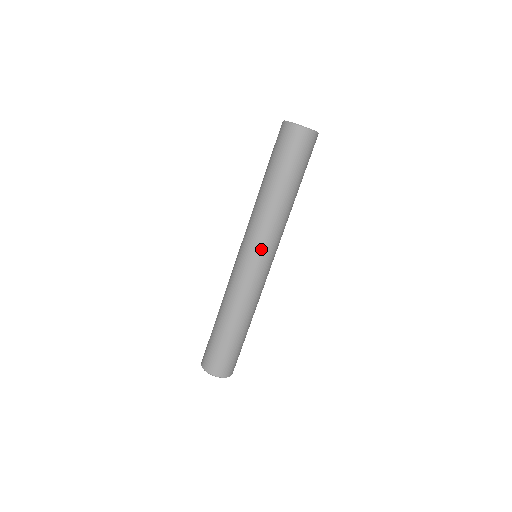
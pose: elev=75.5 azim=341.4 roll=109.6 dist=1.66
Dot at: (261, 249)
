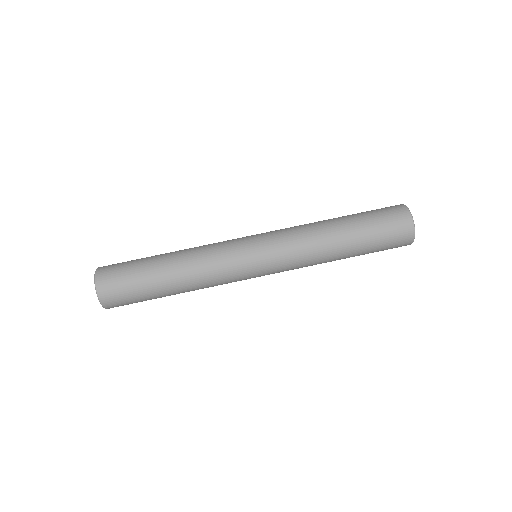
Dot at: (271, 248)
